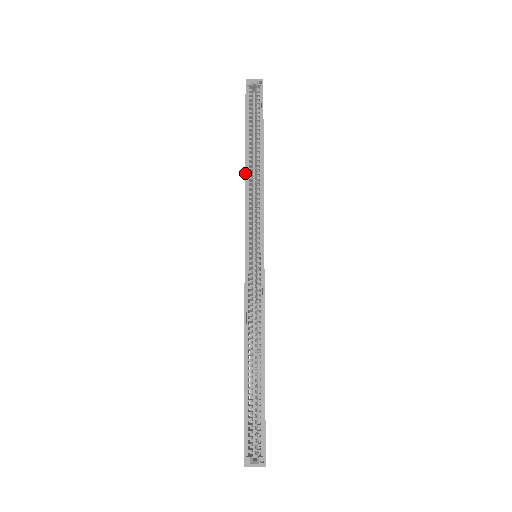
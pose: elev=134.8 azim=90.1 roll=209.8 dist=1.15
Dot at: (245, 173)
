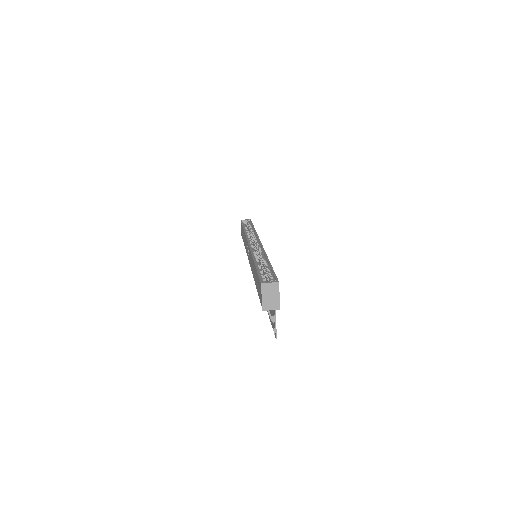
Dot at: (244, 231)
